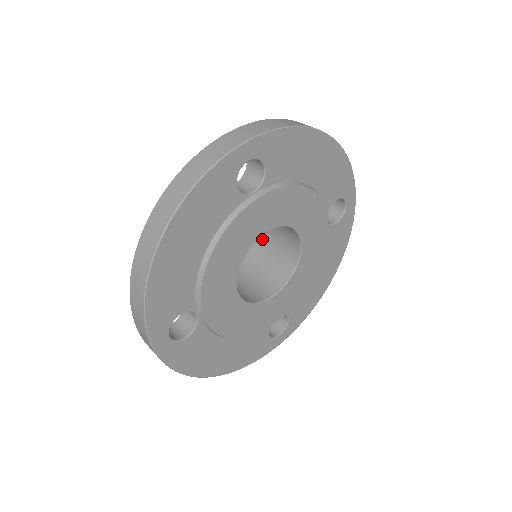
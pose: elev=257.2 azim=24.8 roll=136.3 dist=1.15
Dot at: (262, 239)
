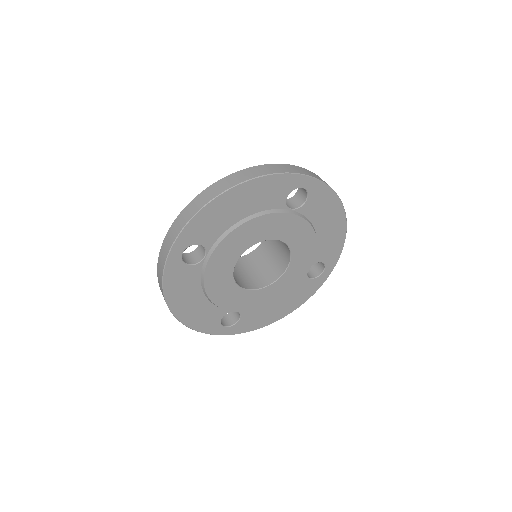
Dot at: (259, 256)
